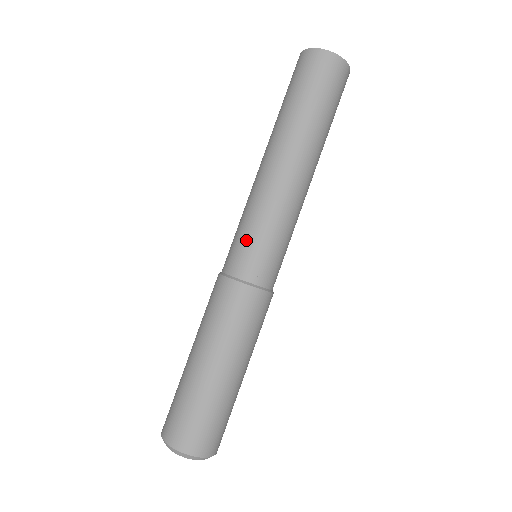
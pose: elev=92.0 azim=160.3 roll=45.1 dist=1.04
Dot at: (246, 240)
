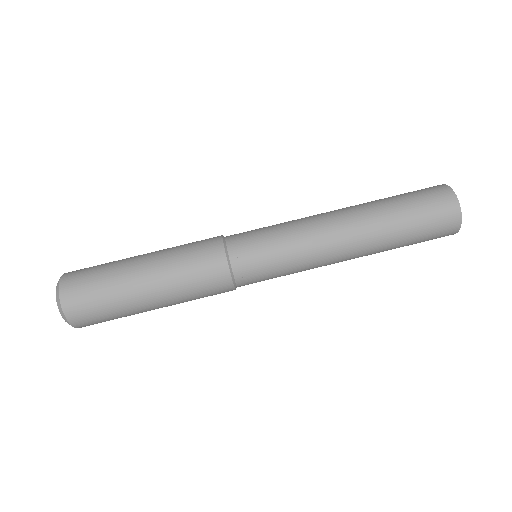
Dot at: (261, 233)
